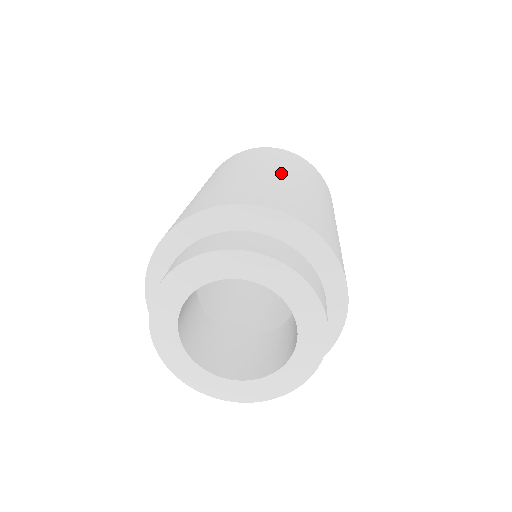
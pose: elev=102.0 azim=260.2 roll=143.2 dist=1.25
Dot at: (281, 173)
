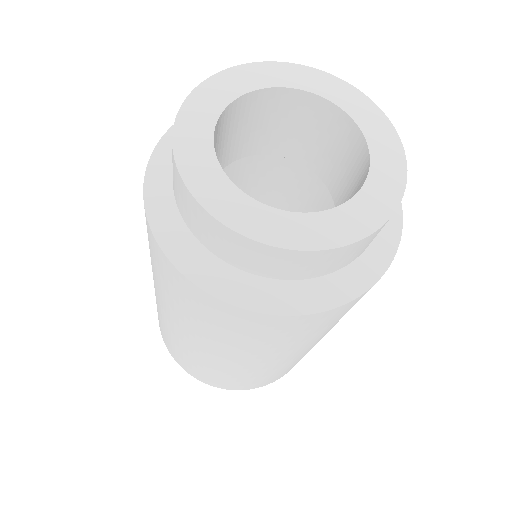
Dot at: occluded
